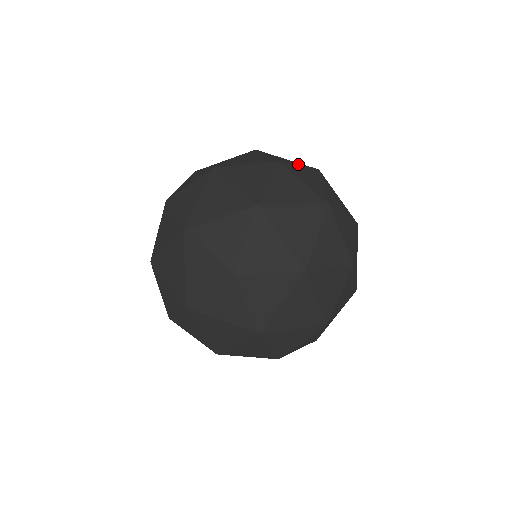
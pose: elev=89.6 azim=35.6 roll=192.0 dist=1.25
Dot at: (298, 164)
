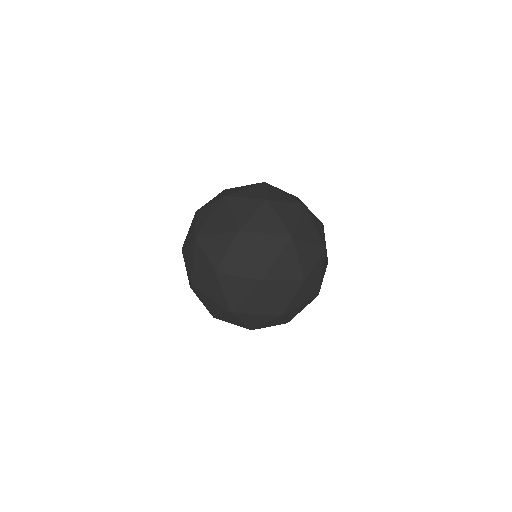
Dot at: (287, 200)
